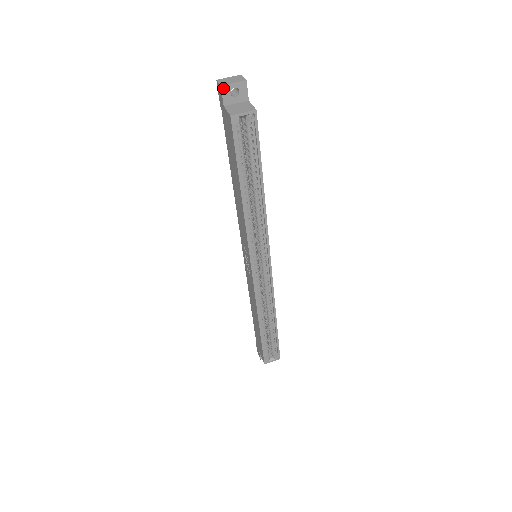
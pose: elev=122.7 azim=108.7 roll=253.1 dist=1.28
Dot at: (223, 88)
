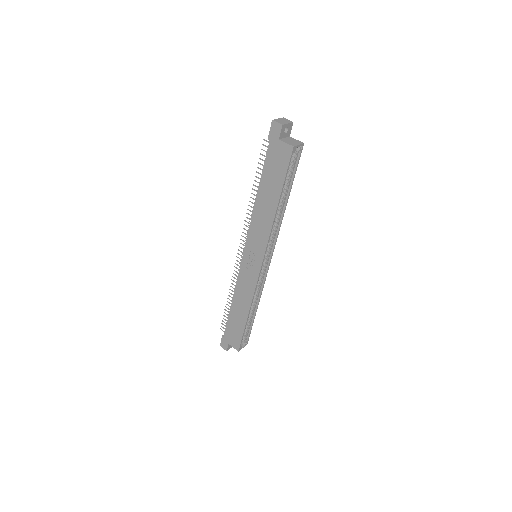
Dot at: (283, 126)
